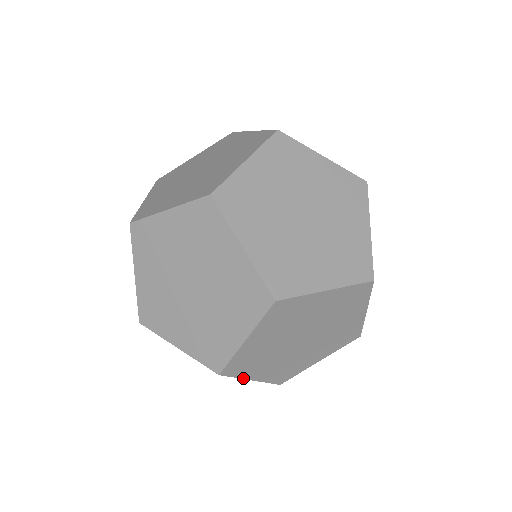
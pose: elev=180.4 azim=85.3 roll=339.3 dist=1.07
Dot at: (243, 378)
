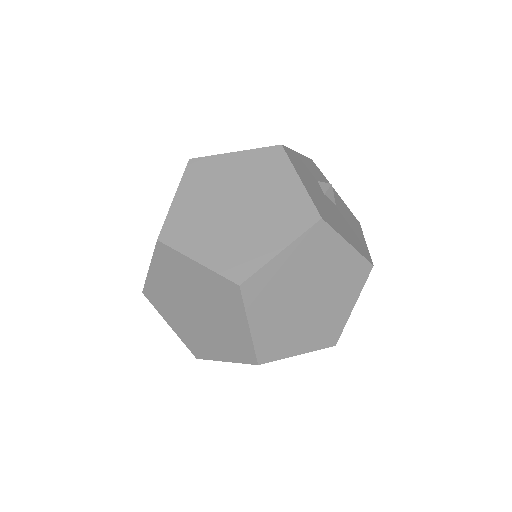
Dot at: (185, 254)
